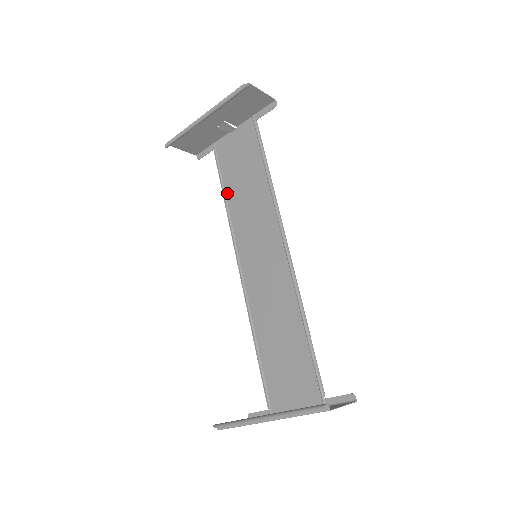
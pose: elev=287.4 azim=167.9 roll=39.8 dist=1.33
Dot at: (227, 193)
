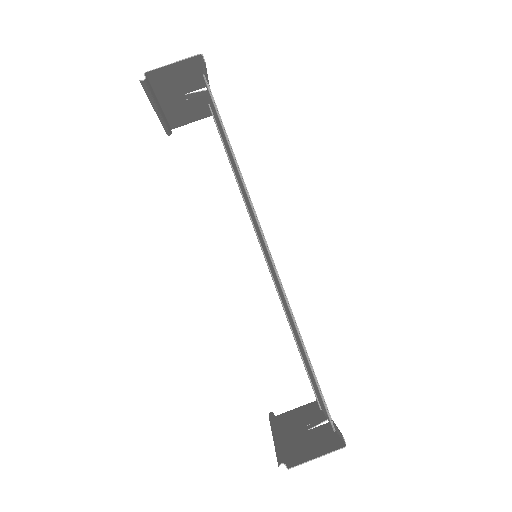
Dot at: (233, 168)
